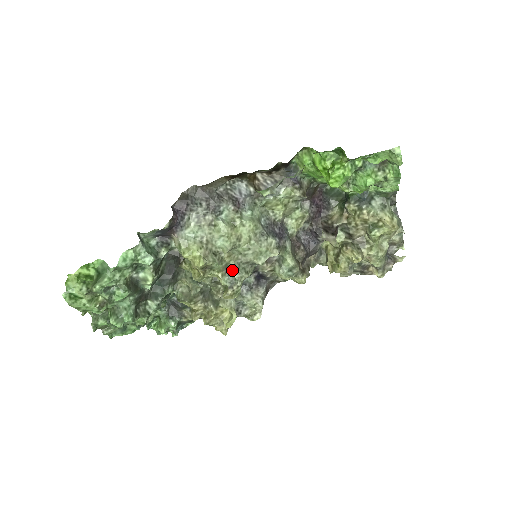
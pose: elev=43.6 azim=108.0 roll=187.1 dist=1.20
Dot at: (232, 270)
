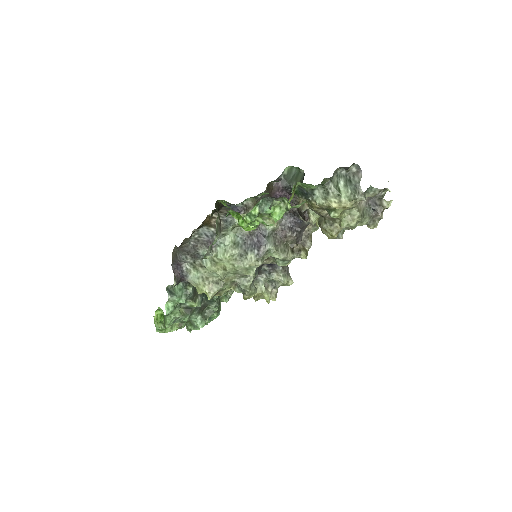
Dot at: (238, 283)
